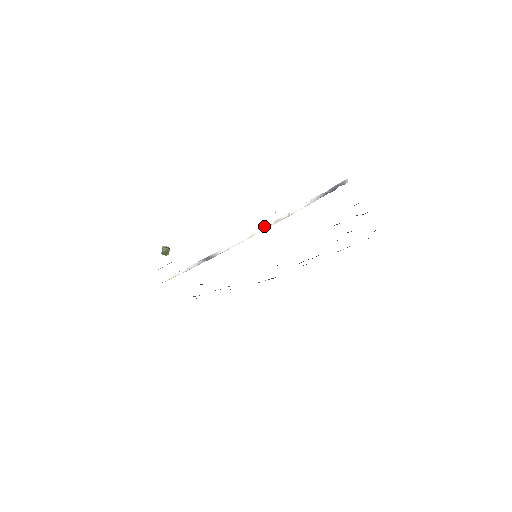
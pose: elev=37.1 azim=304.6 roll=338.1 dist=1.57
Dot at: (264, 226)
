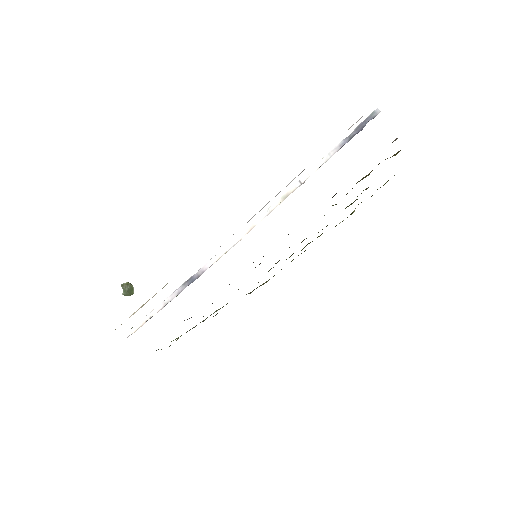
Dot at: (266, 210)
